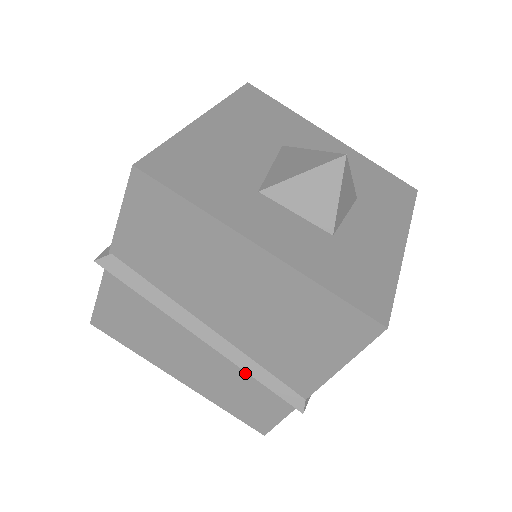
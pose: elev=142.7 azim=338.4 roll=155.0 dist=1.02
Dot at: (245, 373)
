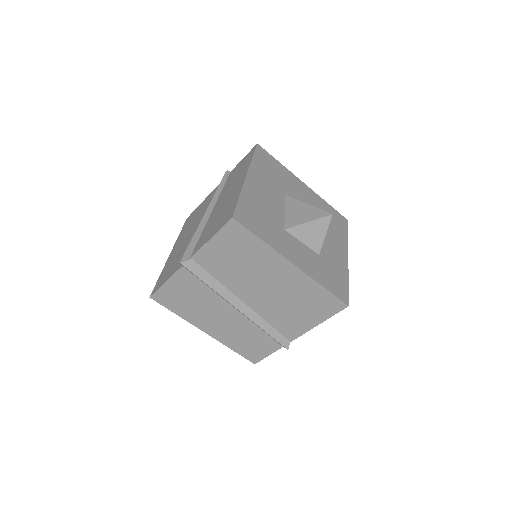
Dot at: (257, 328)
